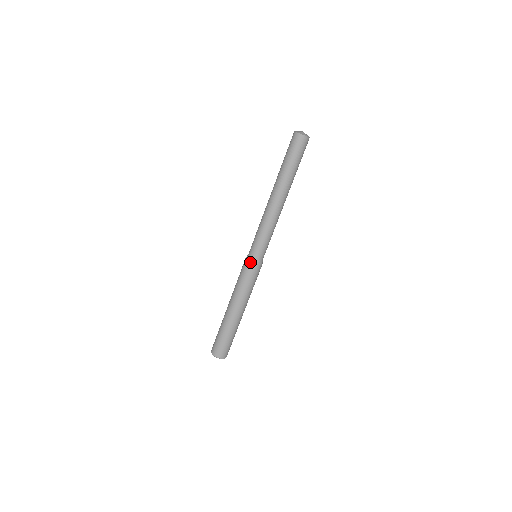
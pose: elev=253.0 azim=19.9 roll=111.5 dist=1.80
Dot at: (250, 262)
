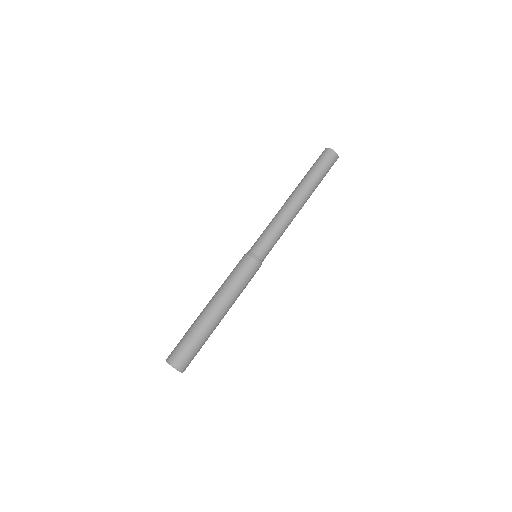
Dot at: (254, 259)
